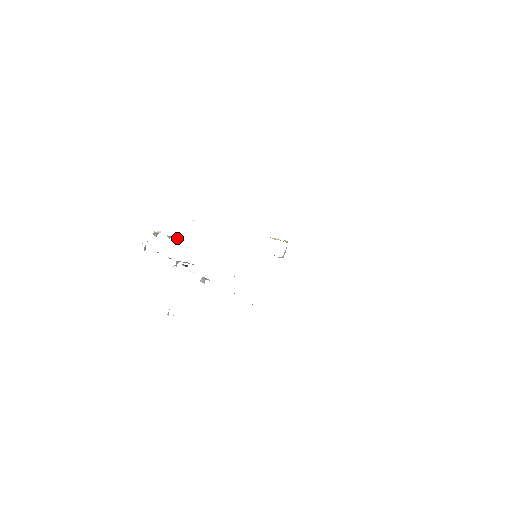
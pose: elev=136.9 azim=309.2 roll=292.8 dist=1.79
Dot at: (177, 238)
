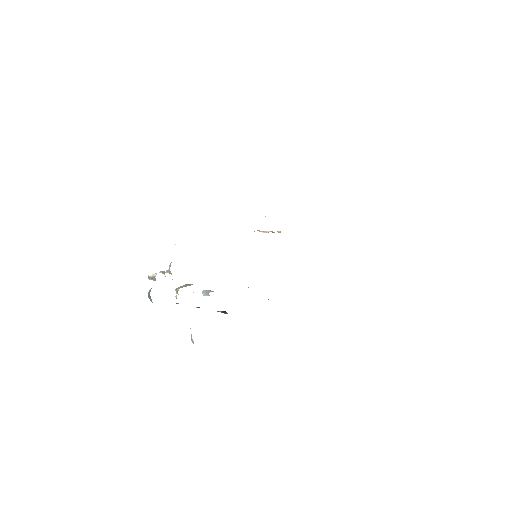
Dot at: (168, 269)
